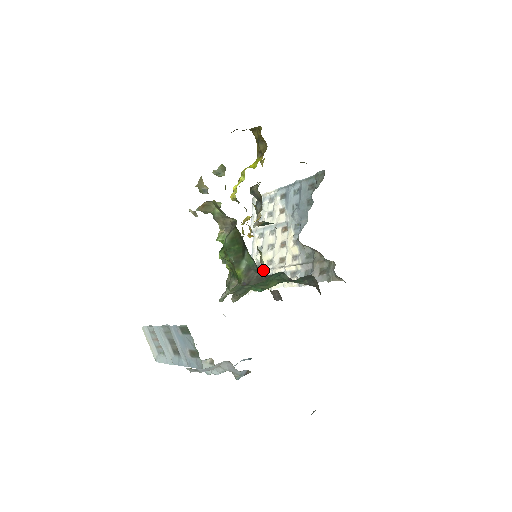
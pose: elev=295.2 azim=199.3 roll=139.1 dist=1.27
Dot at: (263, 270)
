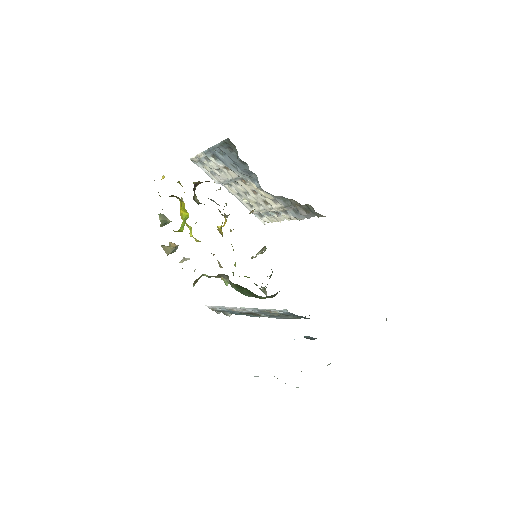
Dot at: (259, 211)
